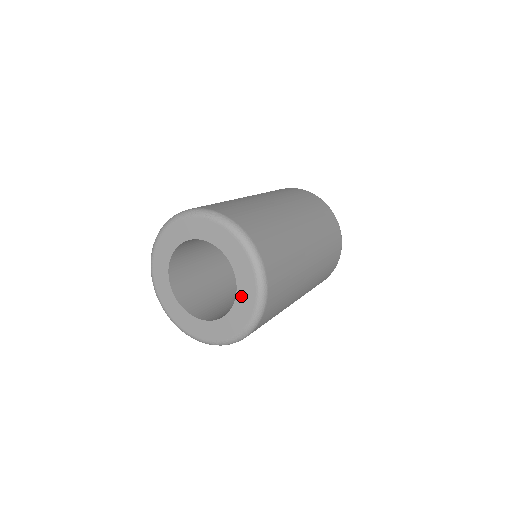
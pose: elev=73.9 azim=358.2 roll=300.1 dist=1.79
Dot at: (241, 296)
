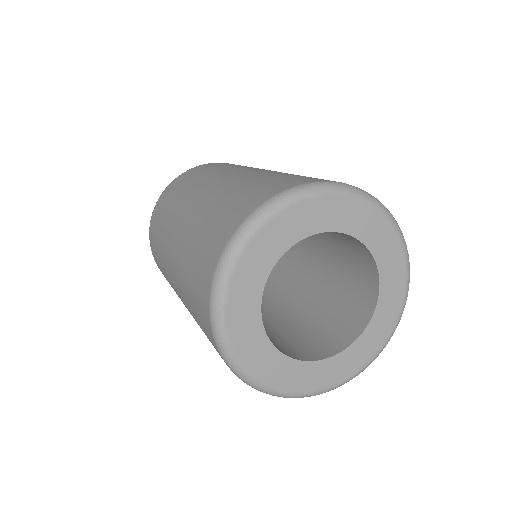
Dot at: (386, 278)
